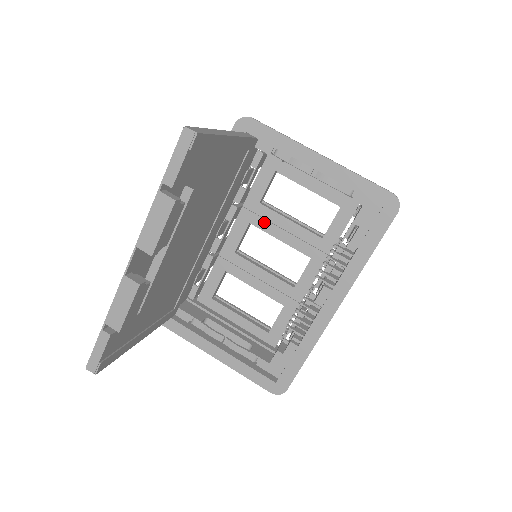
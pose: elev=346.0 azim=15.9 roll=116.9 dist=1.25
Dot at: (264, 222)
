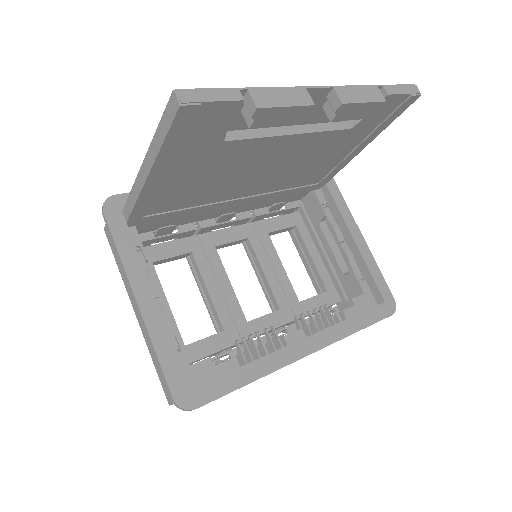
Dot at: (261, 248)
